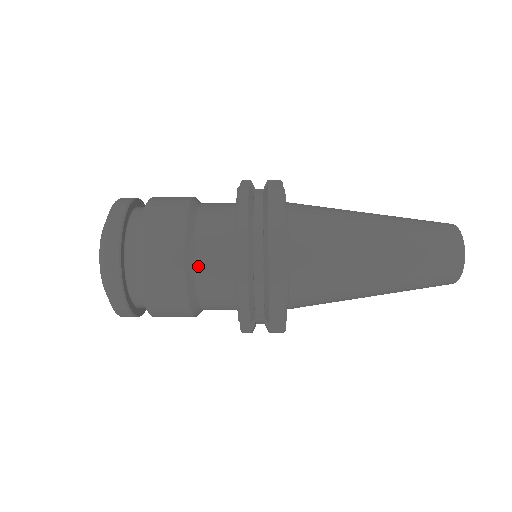
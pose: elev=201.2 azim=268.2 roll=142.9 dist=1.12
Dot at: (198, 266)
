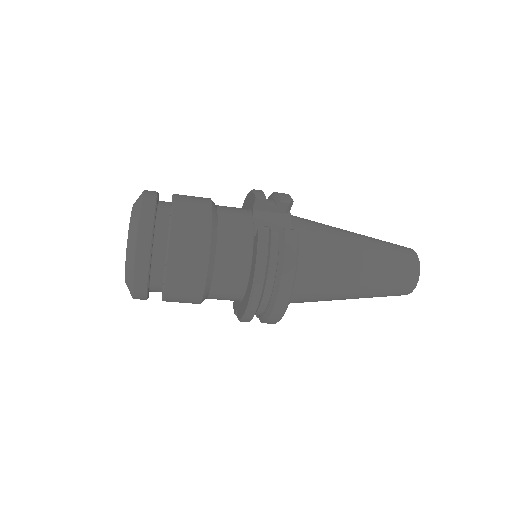
Dot at: (214, 287)
